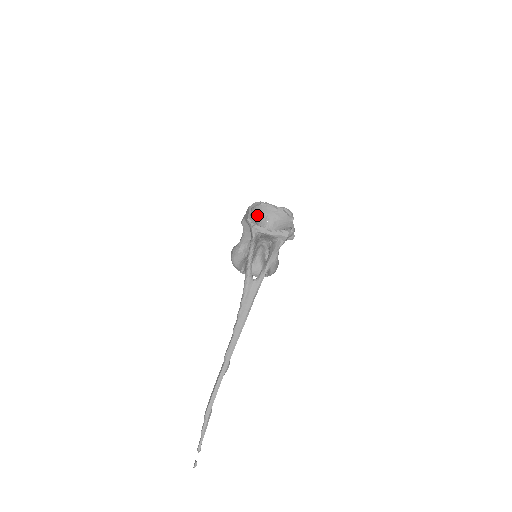
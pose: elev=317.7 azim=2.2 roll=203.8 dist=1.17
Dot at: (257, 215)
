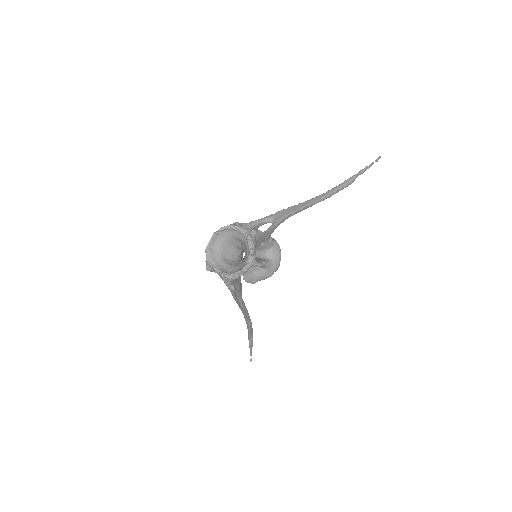
Dot at: (227, 238)
